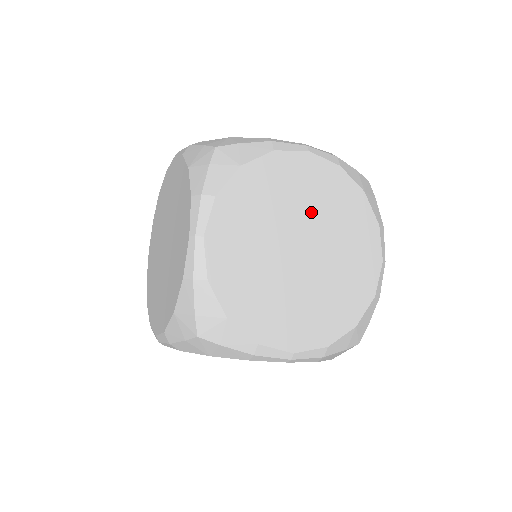
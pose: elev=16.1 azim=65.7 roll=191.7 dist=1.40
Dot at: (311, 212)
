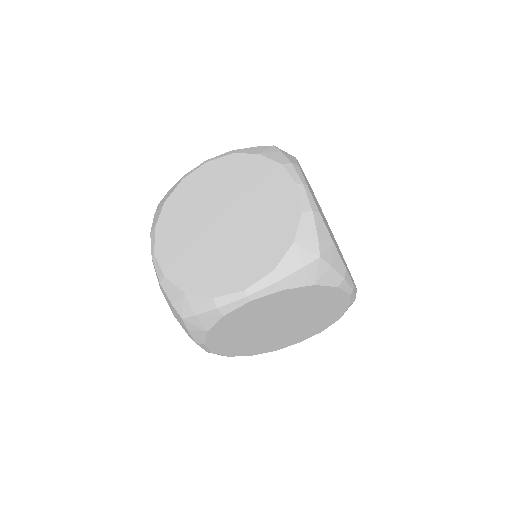
Dot at: (222, 194)
